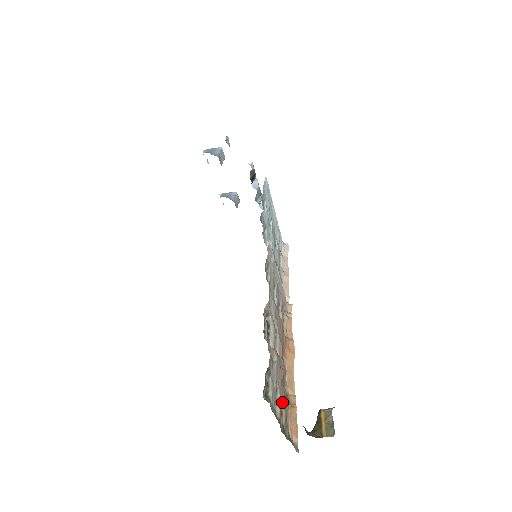
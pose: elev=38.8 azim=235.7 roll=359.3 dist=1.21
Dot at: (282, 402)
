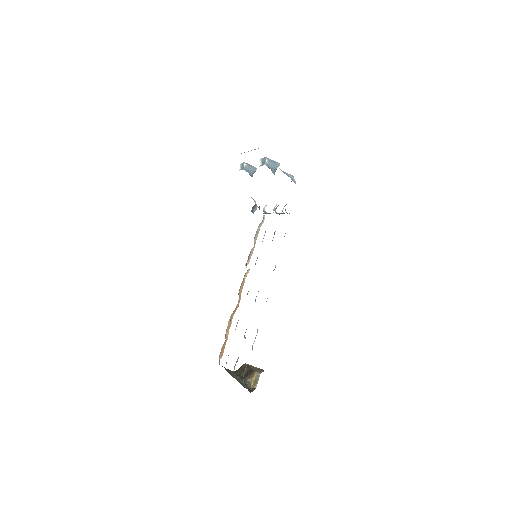
Dot at: occluded
